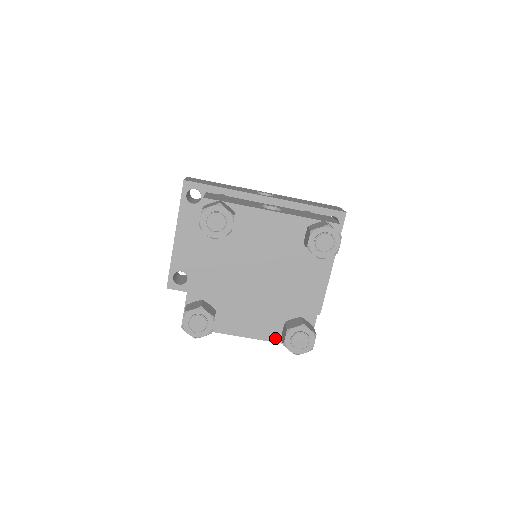
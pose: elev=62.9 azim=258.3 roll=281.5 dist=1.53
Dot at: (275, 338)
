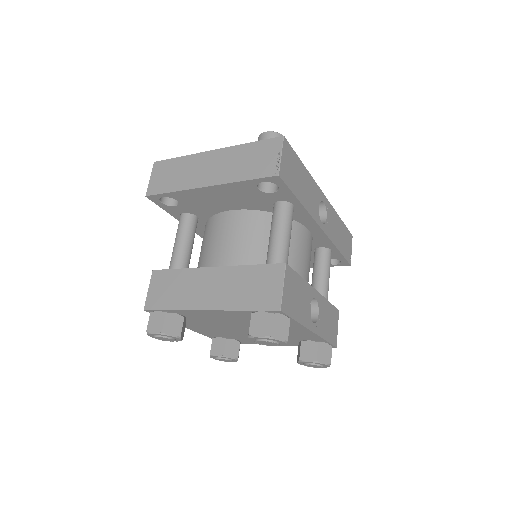
Dot at: (207, 335)
